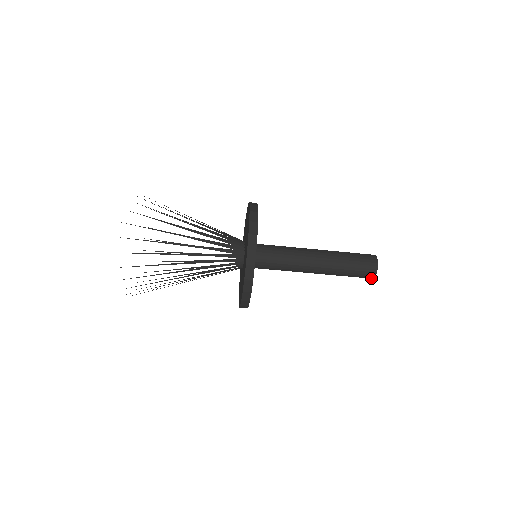
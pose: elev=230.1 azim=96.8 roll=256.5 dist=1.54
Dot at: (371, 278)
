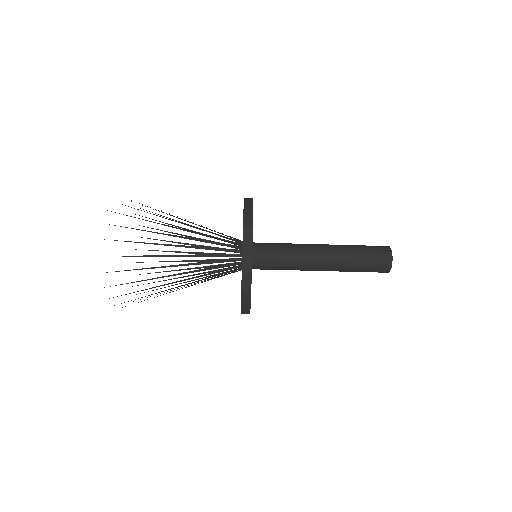
Dot at: (388, 269)
